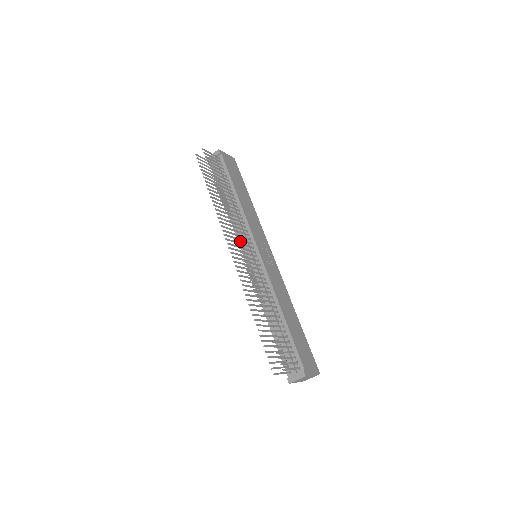
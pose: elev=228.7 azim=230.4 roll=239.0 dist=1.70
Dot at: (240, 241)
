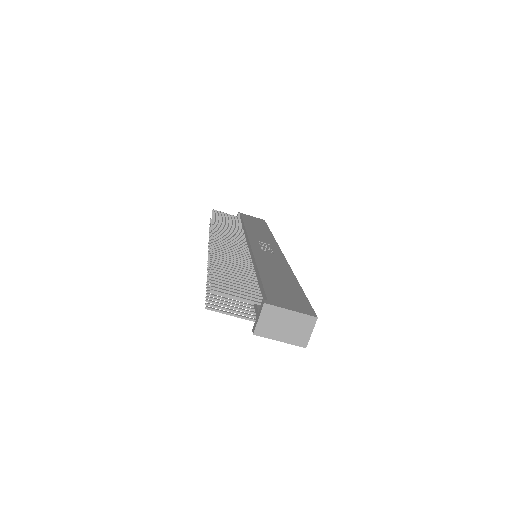
Dot at: occluded
